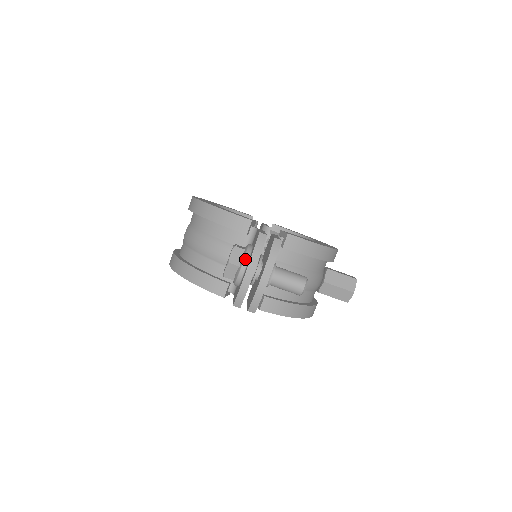
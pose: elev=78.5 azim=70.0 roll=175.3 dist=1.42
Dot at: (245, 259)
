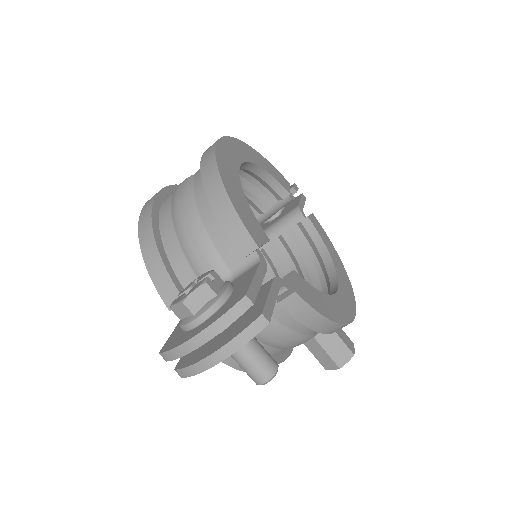
Dot at: (206, 313)
